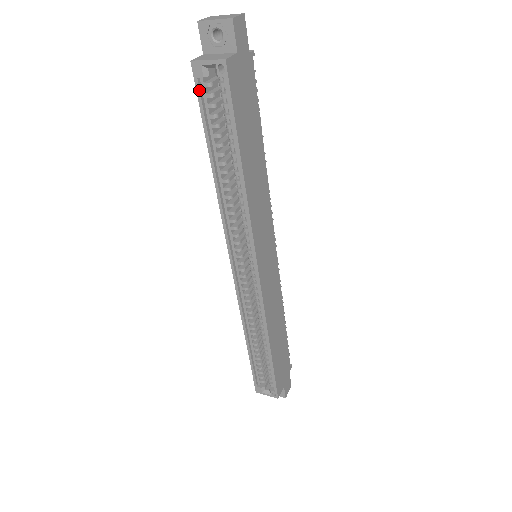
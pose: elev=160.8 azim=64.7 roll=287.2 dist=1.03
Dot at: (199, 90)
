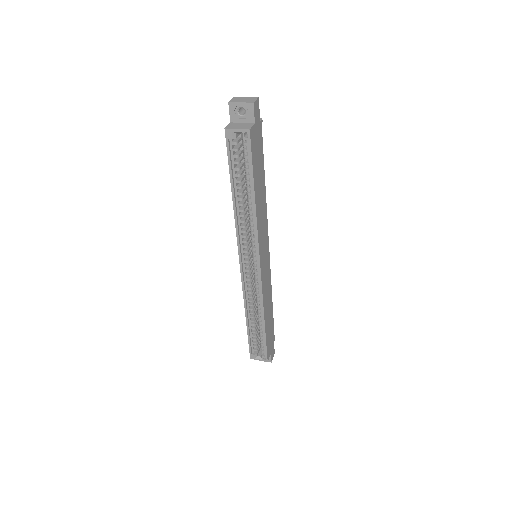
Dot at: (229, 147)
